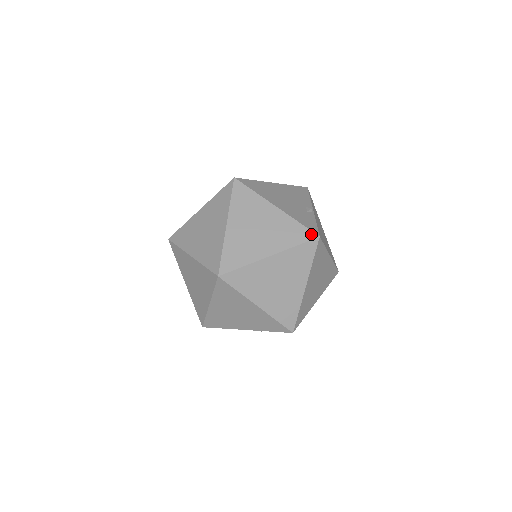
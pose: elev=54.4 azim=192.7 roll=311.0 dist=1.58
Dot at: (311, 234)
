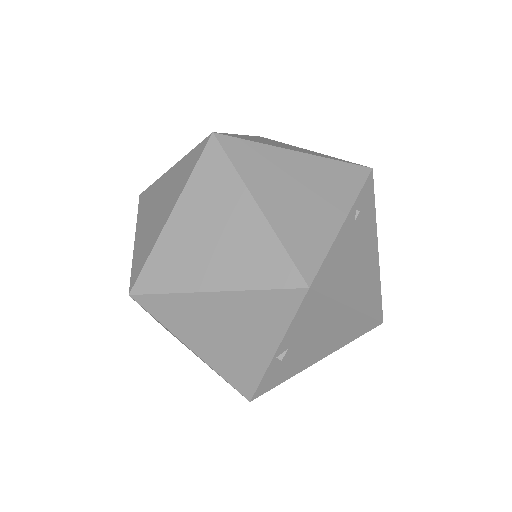
Dot at: occluded
